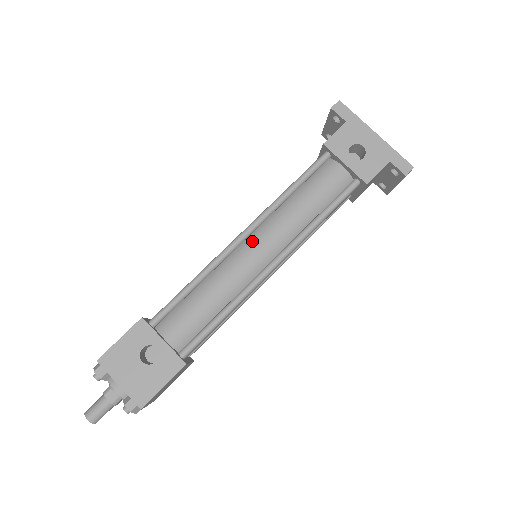
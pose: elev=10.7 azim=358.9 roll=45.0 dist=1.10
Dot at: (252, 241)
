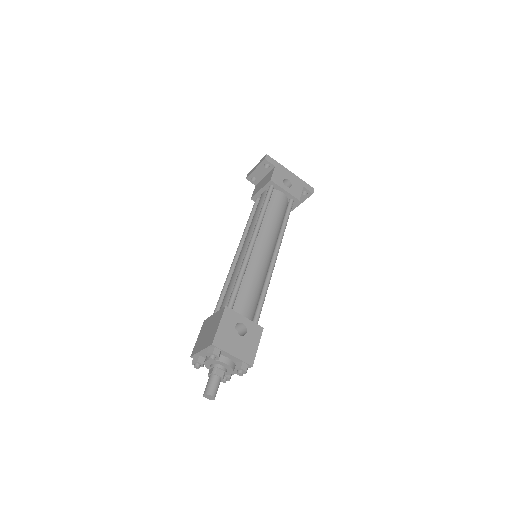
Dot at: (259, 244)
